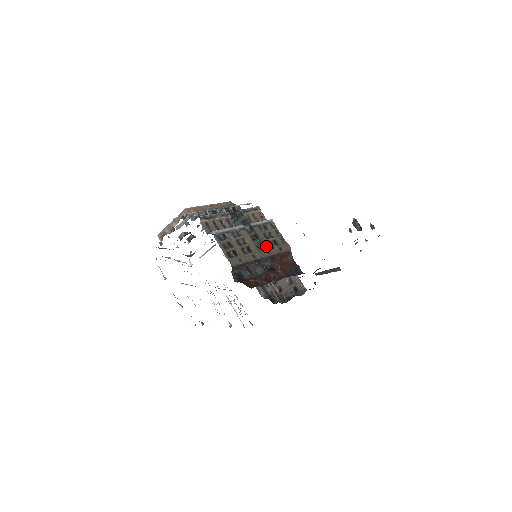
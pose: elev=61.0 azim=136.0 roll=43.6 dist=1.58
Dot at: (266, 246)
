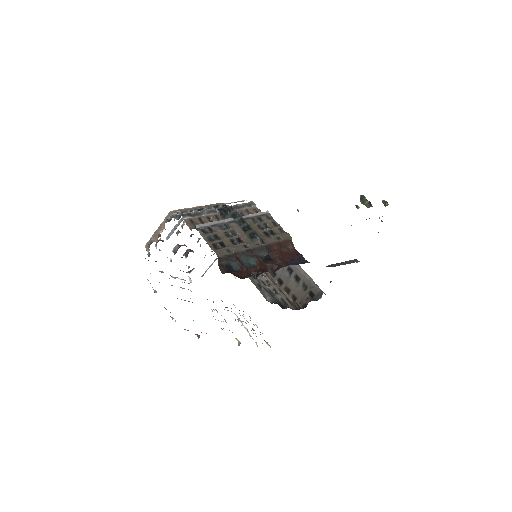
Dot at: (260, 236)
